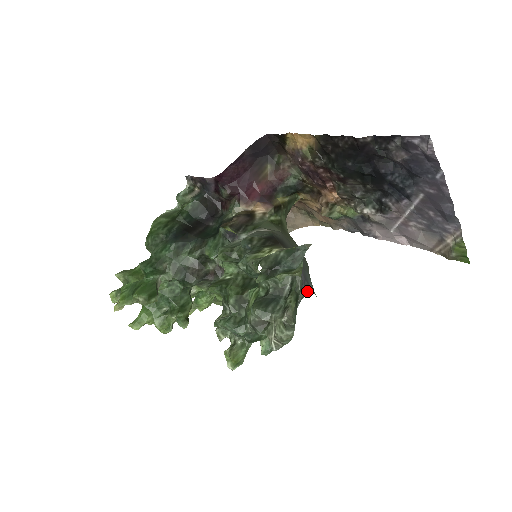
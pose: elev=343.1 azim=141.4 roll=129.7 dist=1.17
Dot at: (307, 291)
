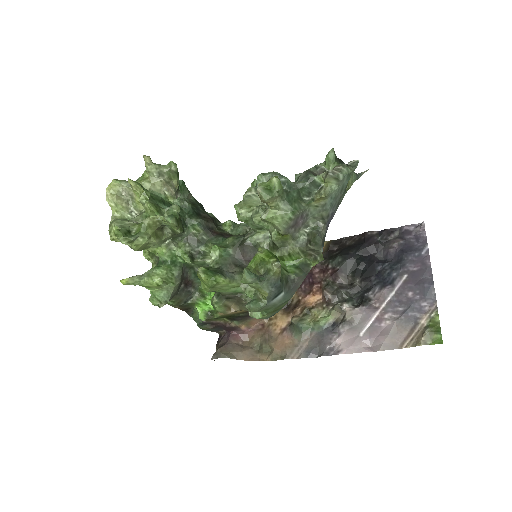
Dot at: (322, 244)
